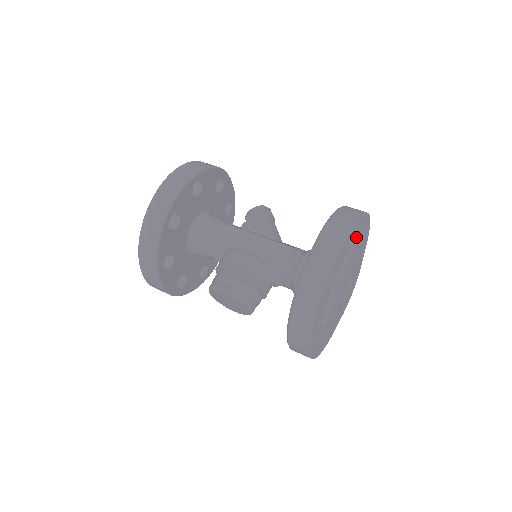
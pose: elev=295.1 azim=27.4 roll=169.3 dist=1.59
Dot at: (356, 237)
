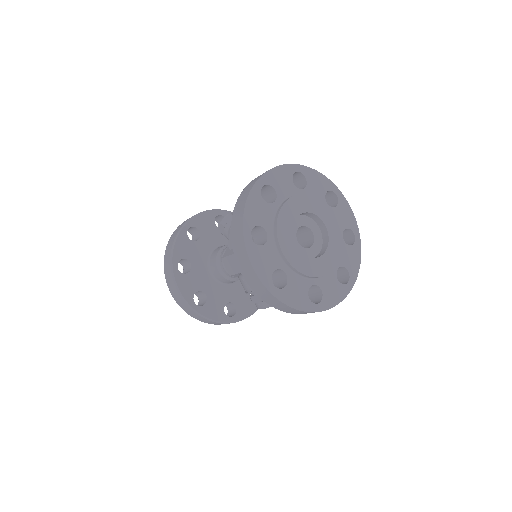
Dot at: (265, 217)
